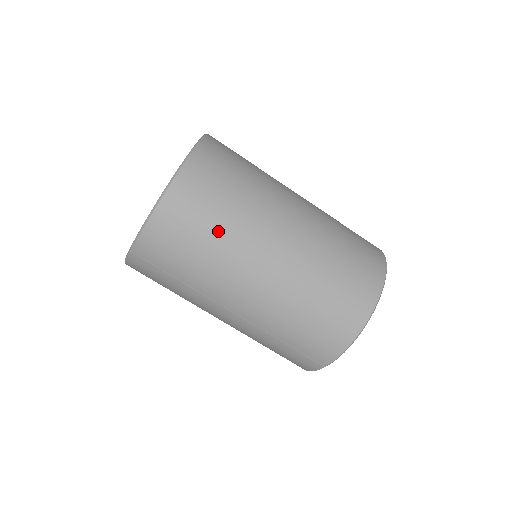
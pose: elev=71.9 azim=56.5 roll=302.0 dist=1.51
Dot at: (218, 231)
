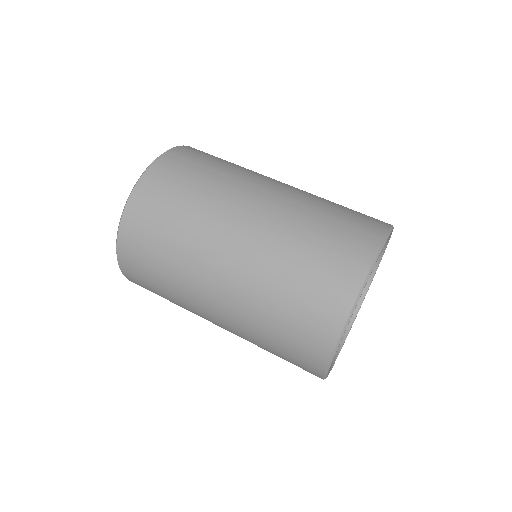
Dot at: occluded
